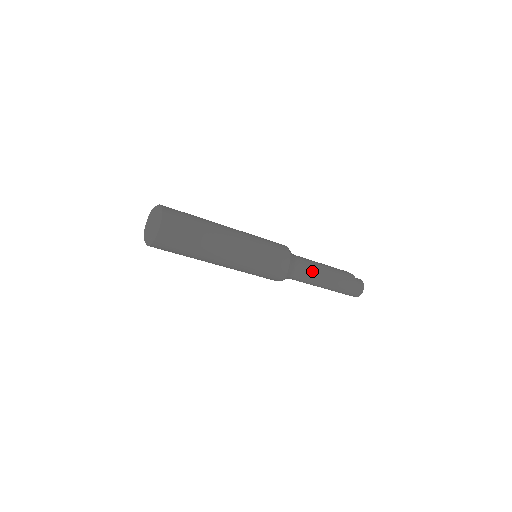
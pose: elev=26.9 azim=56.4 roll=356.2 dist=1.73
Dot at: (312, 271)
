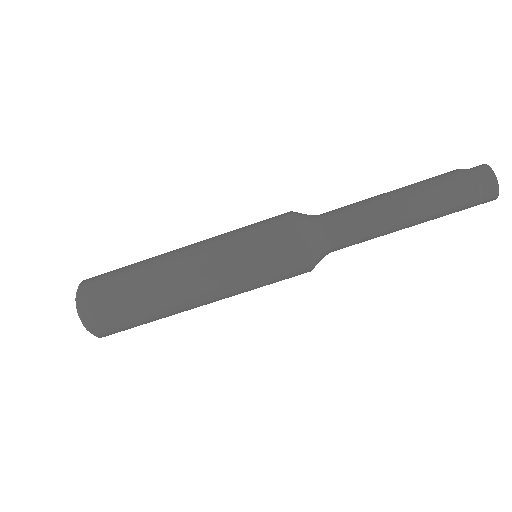
Dot at: (356, 211)
